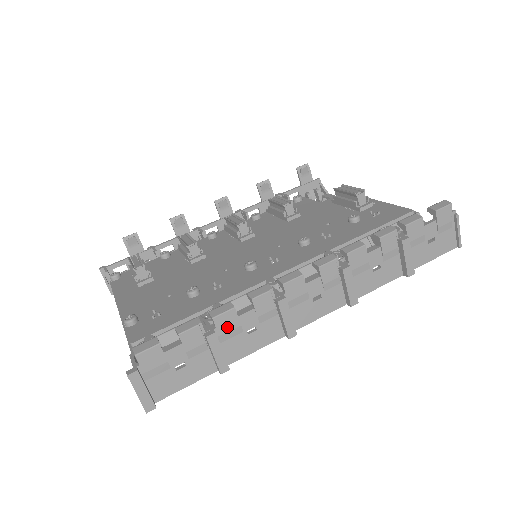
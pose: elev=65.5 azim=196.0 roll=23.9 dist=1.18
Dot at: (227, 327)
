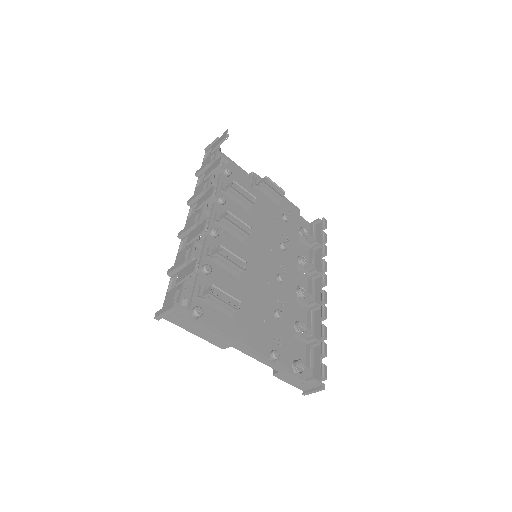
Dot at: (320, 337)
